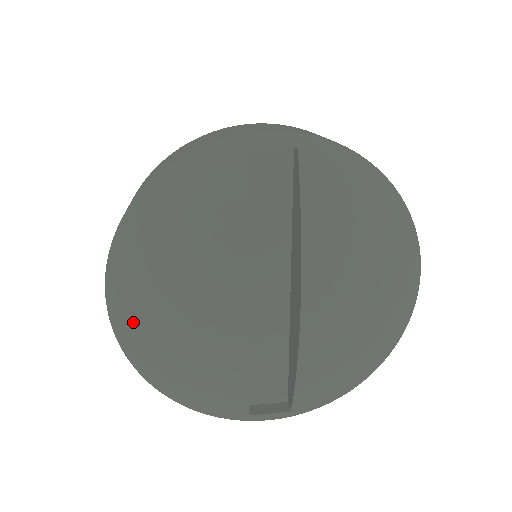
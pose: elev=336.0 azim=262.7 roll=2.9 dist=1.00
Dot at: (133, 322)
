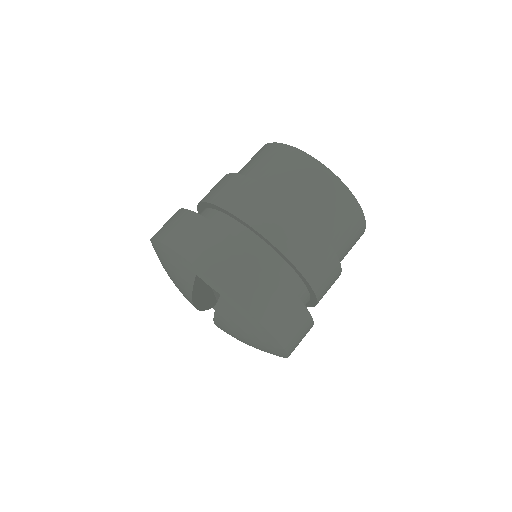
Dot at: occluded
